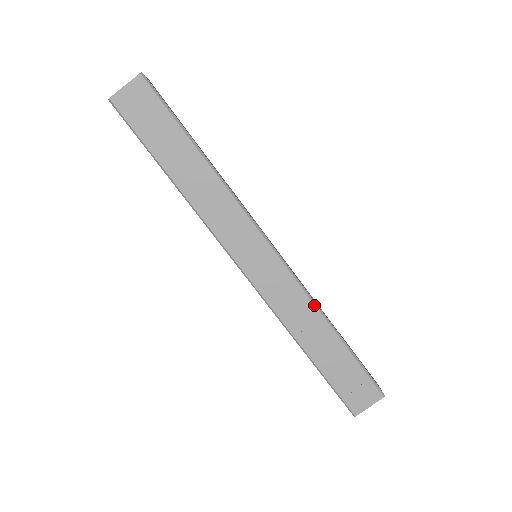
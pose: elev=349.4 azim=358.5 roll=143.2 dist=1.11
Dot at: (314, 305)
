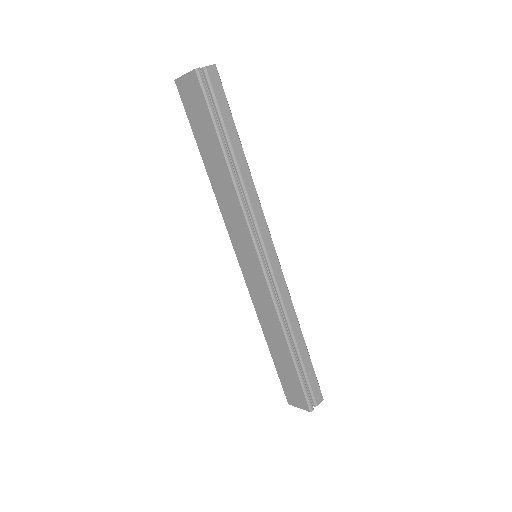
Dot at: (279, 320)
